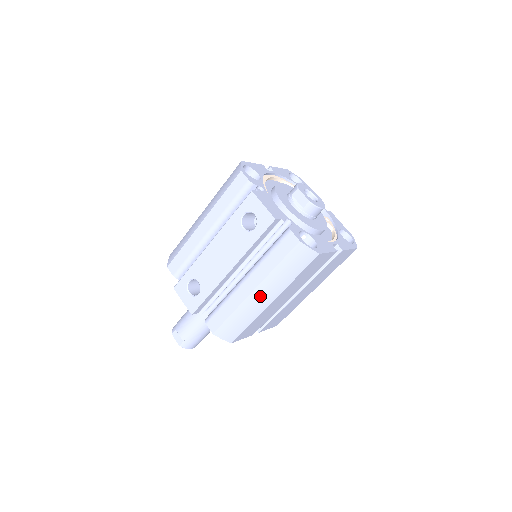
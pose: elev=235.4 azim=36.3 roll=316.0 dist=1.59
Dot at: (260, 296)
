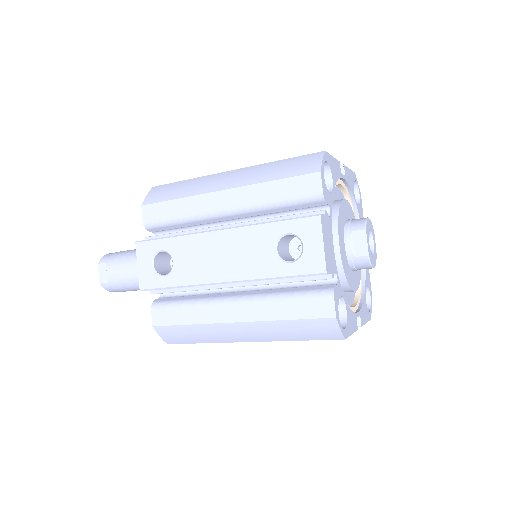
Dot at: (239, 331)
